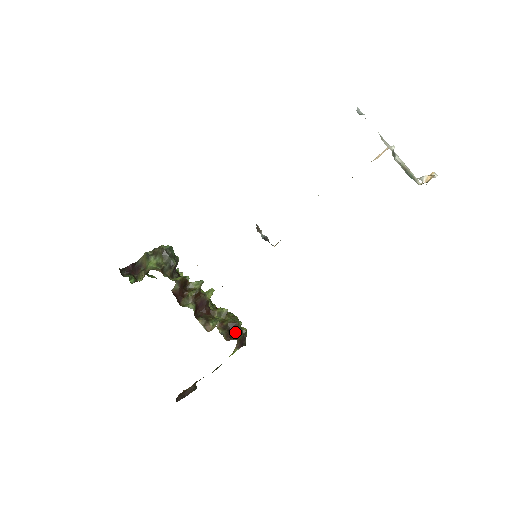
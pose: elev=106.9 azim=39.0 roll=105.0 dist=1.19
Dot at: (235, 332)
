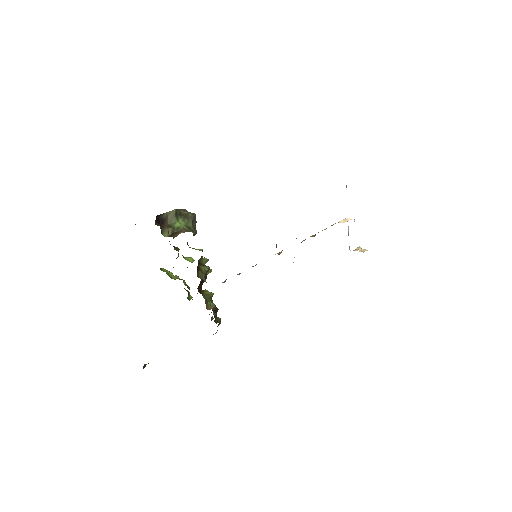
Dot at: (216, 317)
